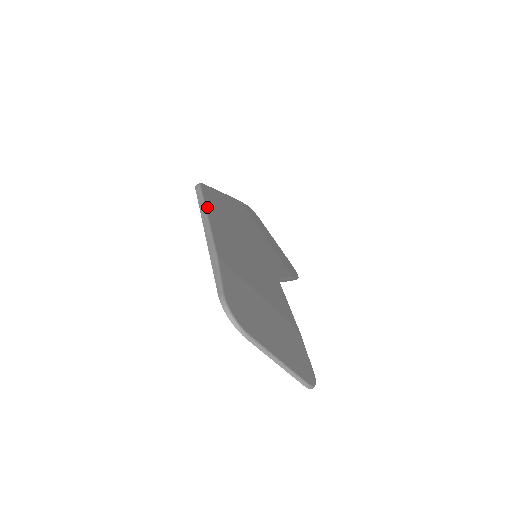
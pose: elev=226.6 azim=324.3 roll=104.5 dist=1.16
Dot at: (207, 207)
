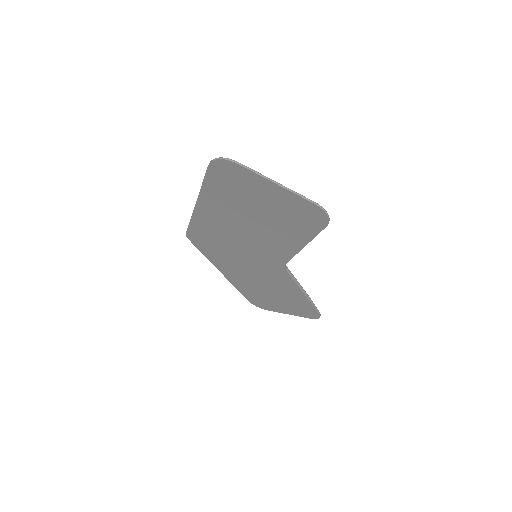
Dot at: occluded
